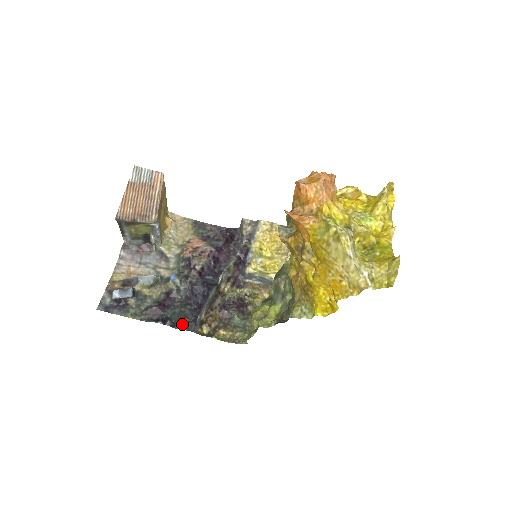
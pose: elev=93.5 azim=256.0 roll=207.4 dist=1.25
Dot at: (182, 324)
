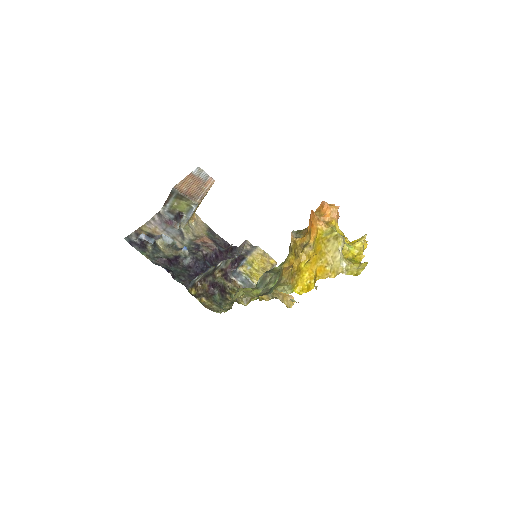
Dot at: (180, 279)
